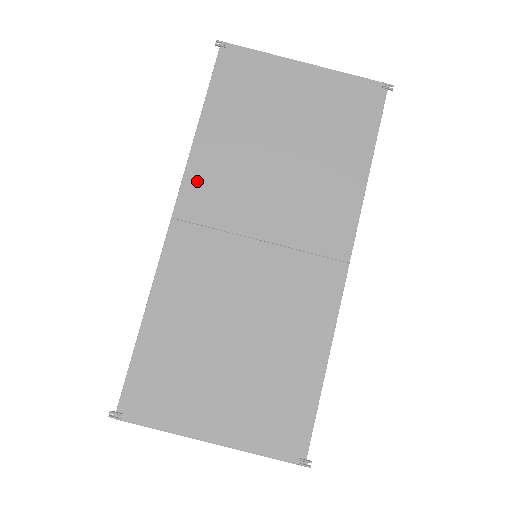
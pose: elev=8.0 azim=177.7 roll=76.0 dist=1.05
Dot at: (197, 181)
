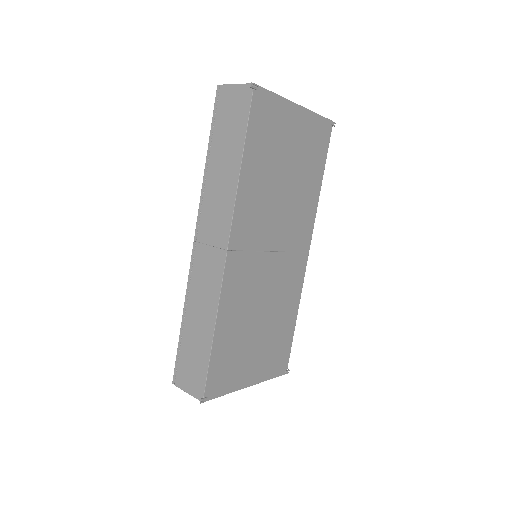
Dot at: (241, 216)
